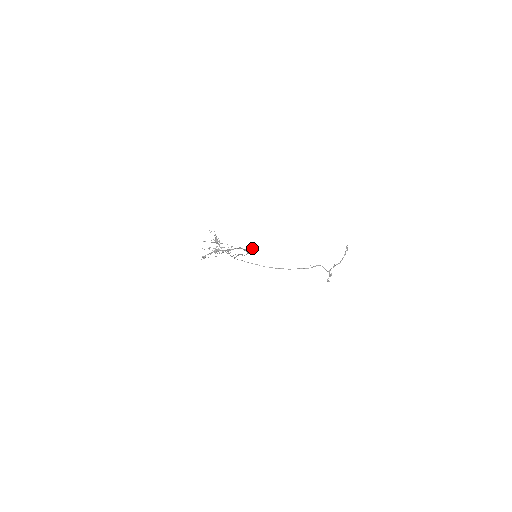
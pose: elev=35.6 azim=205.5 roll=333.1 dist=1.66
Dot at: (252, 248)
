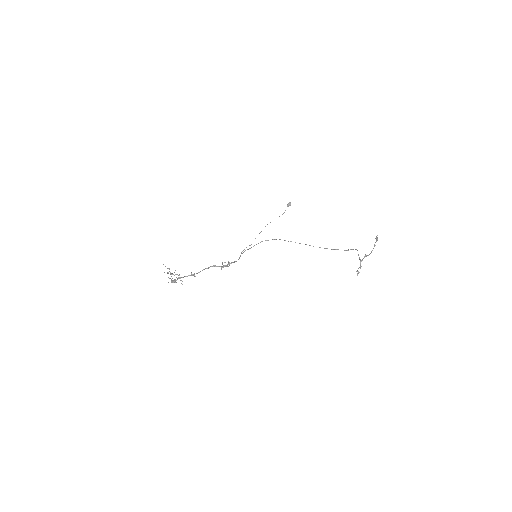
Dot at: (228, 263)
